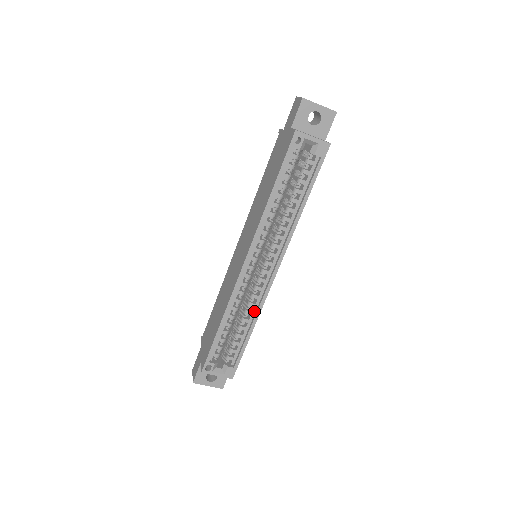
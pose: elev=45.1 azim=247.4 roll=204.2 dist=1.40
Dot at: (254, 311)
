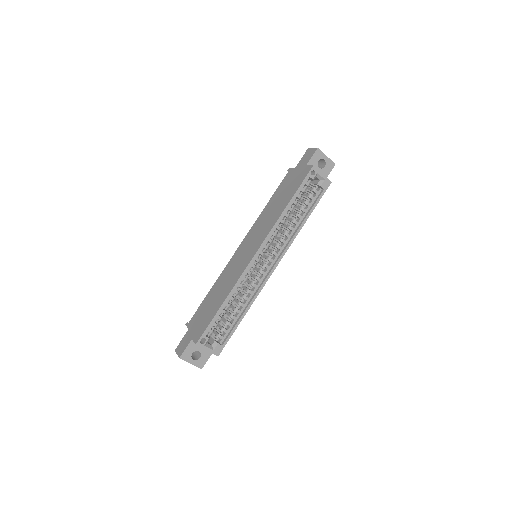
Dot at: (250, 298)
